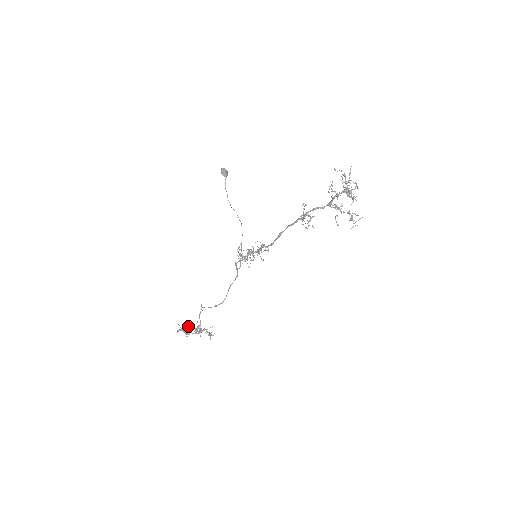
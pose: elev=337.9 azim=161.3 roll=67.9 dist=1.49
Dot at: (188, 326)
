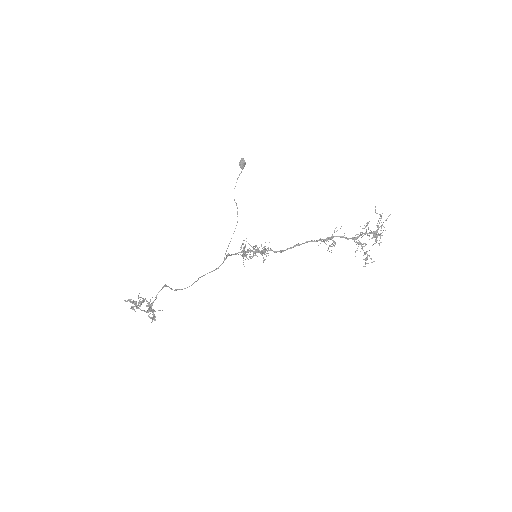
Dot at: occluded
